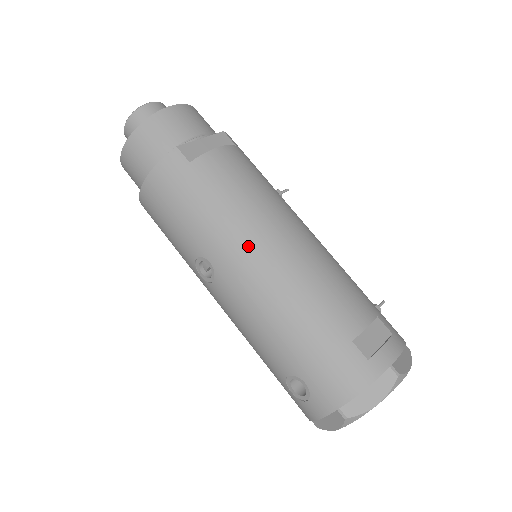
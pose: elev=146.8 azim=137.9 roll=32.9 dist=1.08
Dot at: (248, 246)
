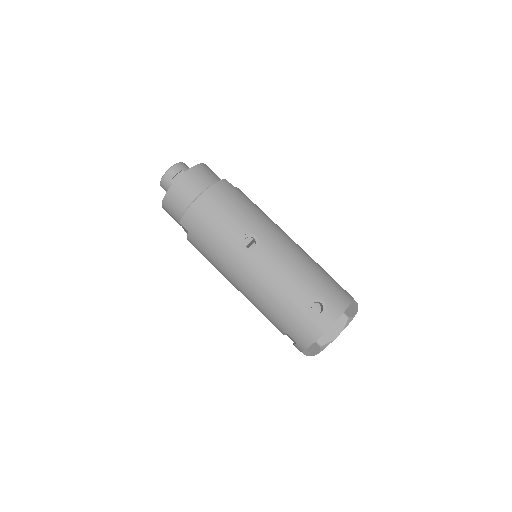
Dot at: (277, 230)
